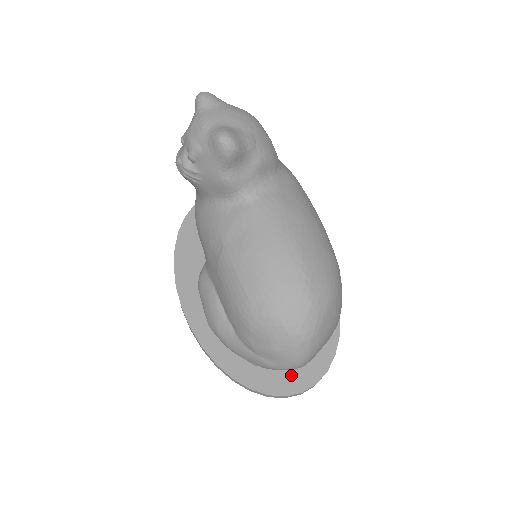
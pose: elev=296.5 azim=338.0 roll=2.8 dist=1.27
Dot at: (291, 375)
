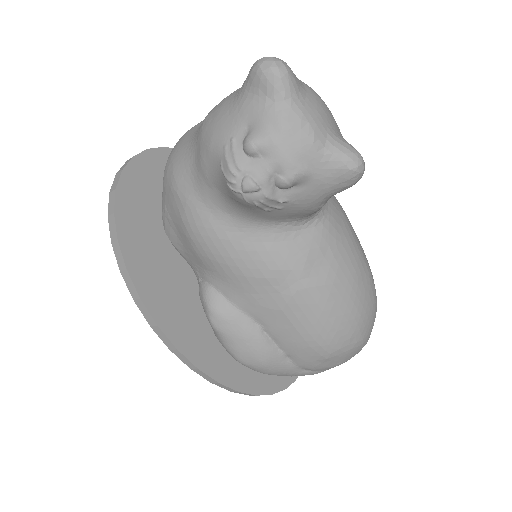
Dot at: occluded
